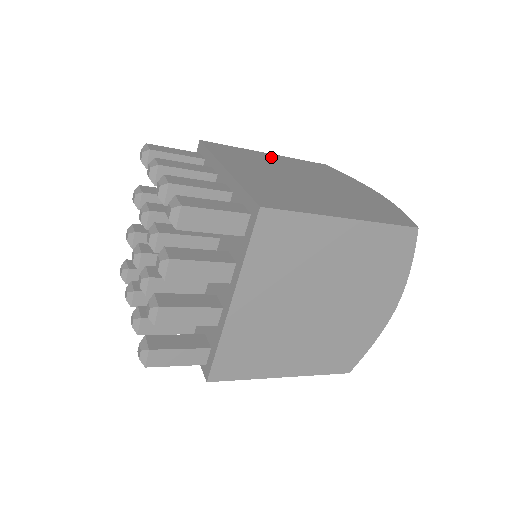
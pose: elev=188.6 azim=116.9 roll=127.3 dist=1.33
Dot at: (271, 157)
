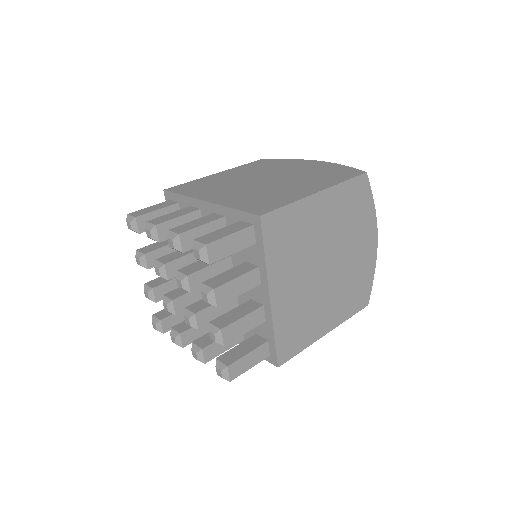
Dot at: (319, 208)
